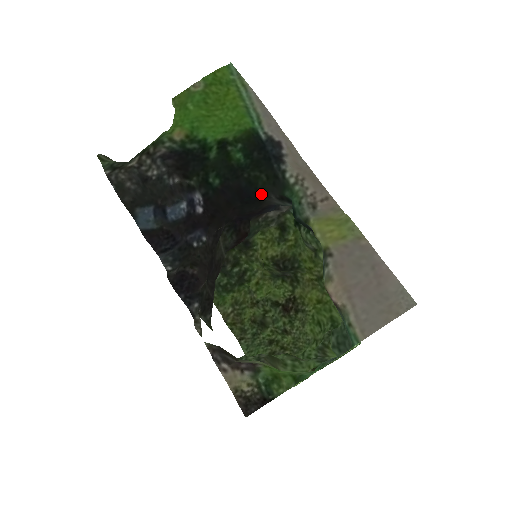
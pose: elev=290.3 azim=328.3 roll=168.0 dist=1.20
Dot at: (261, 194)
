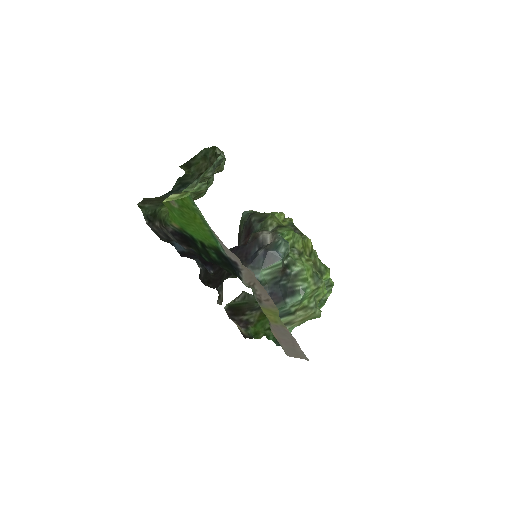
Dot at: occluded
